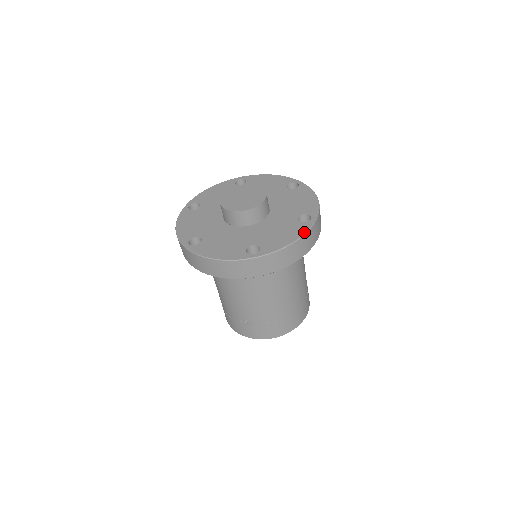
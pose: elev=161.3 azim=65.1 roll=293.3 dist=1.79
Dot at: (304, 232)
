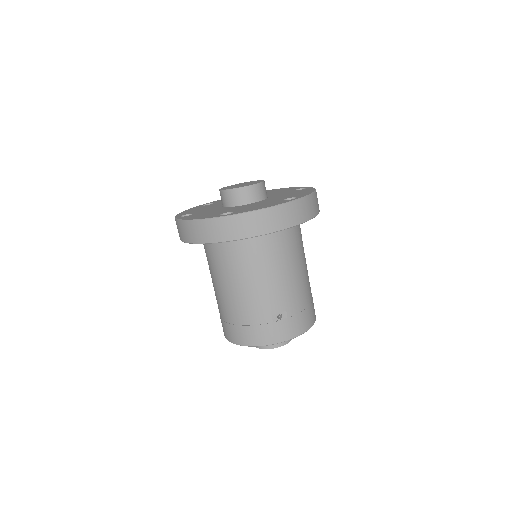
Dot at: (314, 188)
